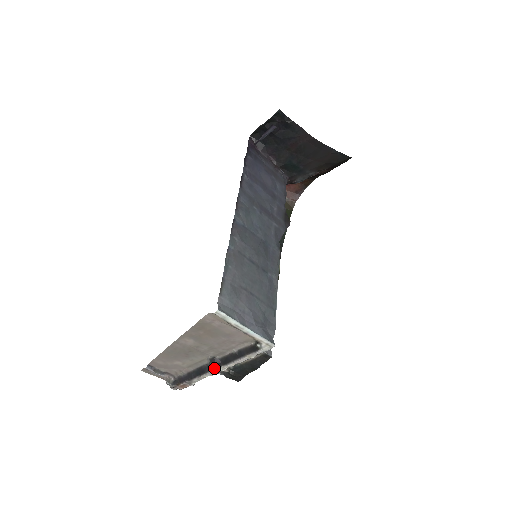
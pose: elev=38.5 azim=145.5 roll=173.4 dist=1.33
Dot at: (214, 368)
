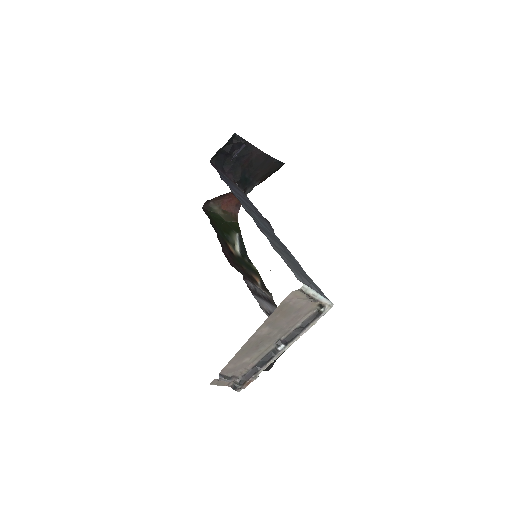
Dot at: (281, 349)
